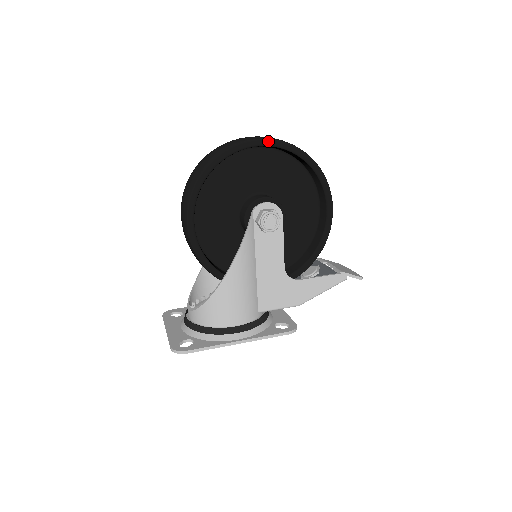
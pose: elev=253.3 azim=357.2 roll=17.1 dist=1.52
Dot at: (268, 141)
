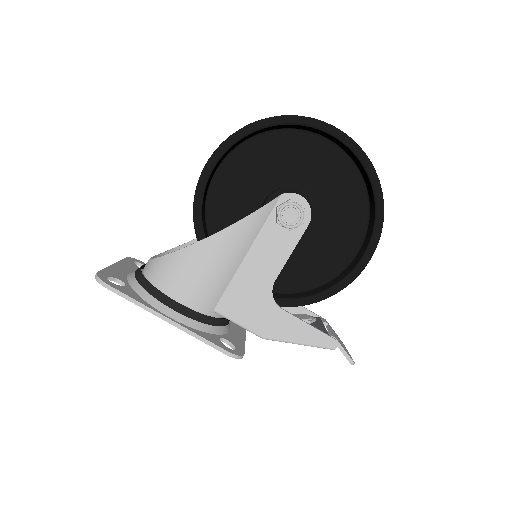
Dot at: (346, 137)
